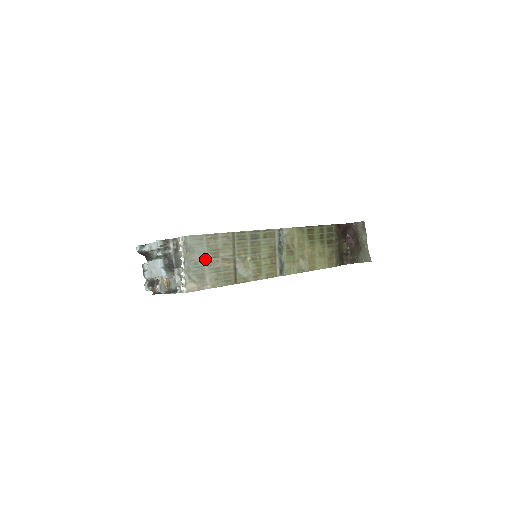
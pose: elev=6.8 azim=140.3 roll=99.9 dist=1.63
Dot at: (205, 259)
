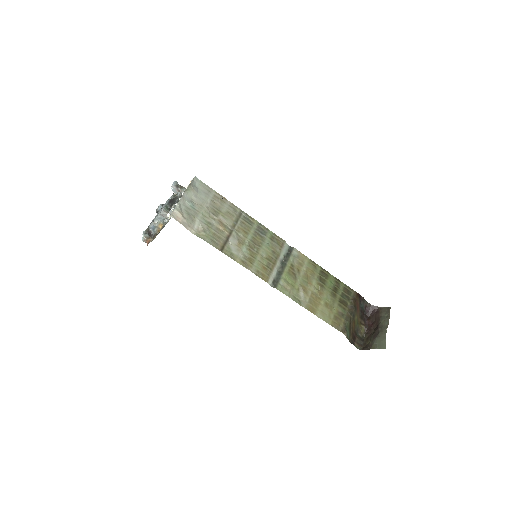
Dot at: (204, 208)
